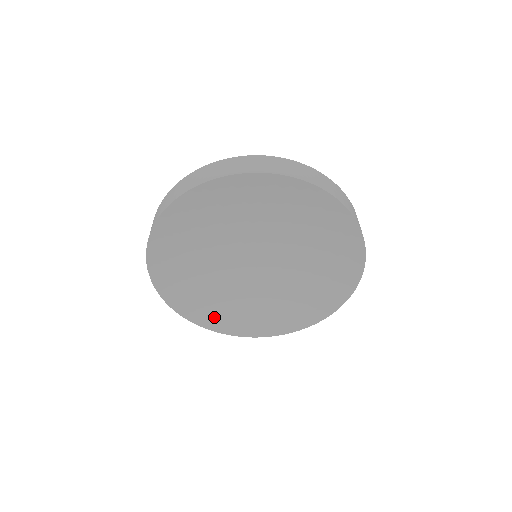
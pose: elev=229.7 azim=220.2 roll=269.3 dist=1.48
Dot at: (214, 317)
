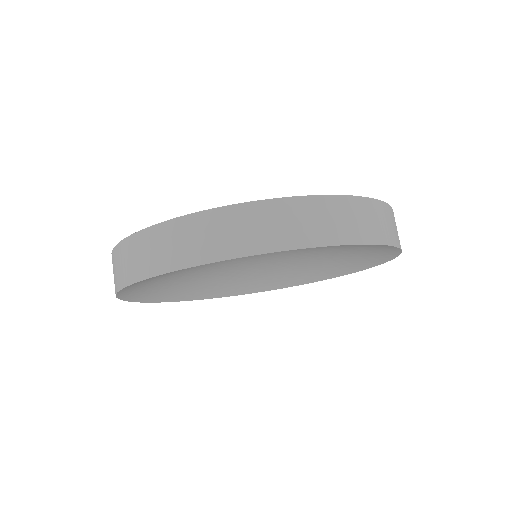
Dot at: (187, 294)
